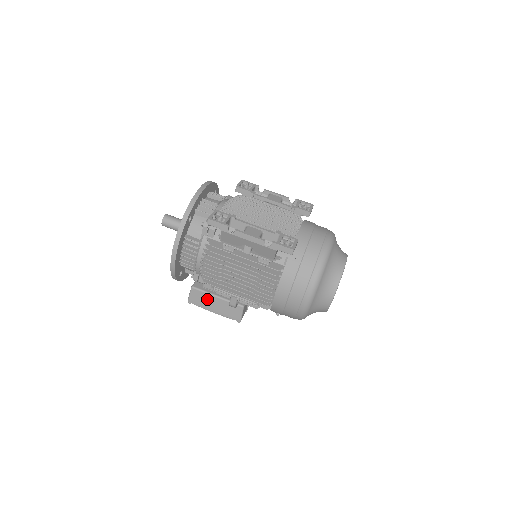
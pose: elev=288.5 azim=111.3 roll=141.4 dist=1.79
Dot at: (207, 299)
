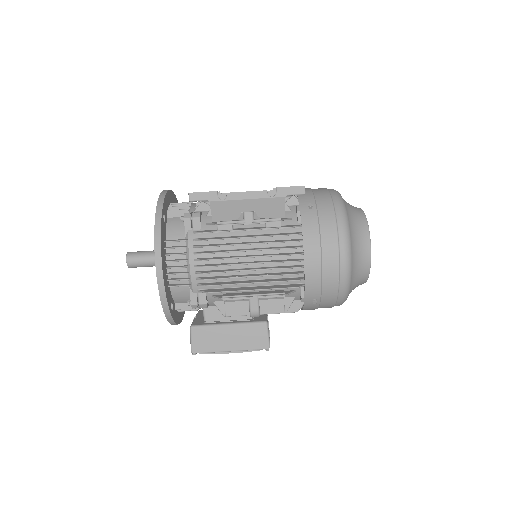
Dot at: (216, 335)
